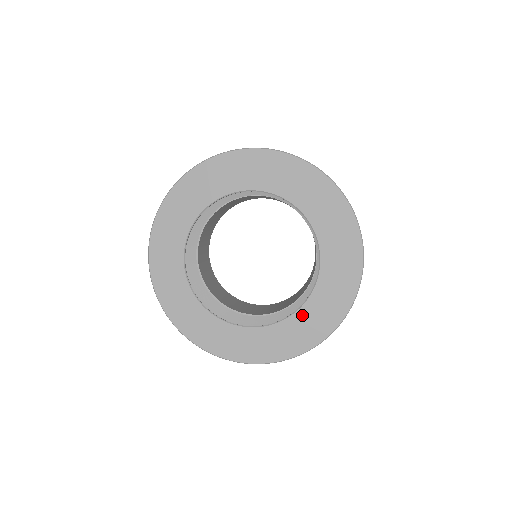
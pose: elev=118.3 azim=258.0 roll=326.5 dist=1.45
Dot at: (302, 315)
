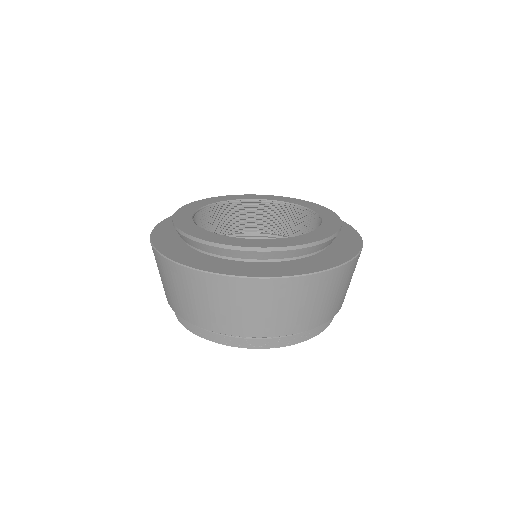
Dot at: (328, 222)
